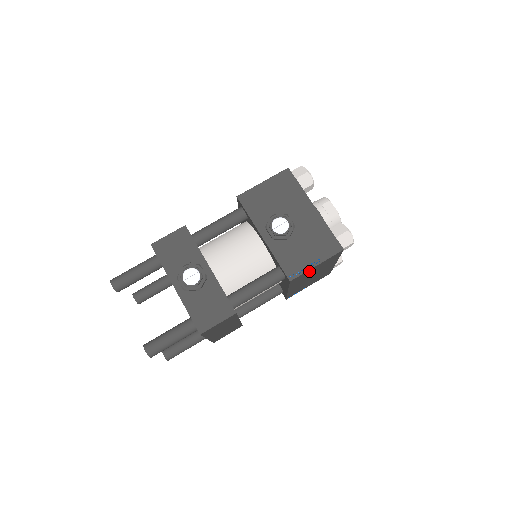
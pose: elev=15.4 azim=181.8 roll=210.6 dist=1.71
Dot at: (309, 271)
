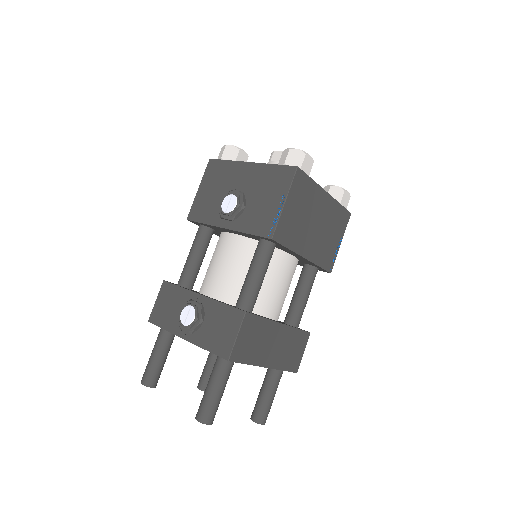
Dot at: (286, 216)
